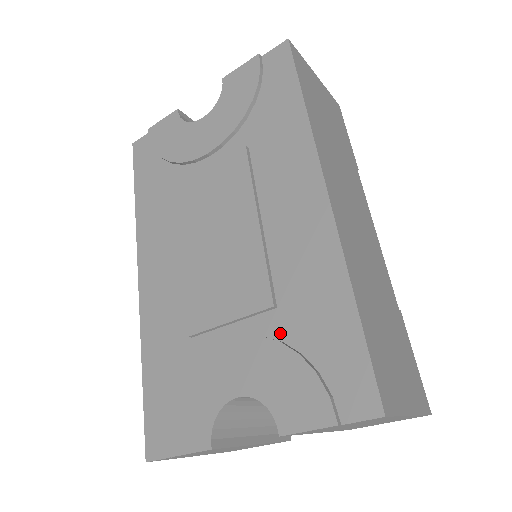
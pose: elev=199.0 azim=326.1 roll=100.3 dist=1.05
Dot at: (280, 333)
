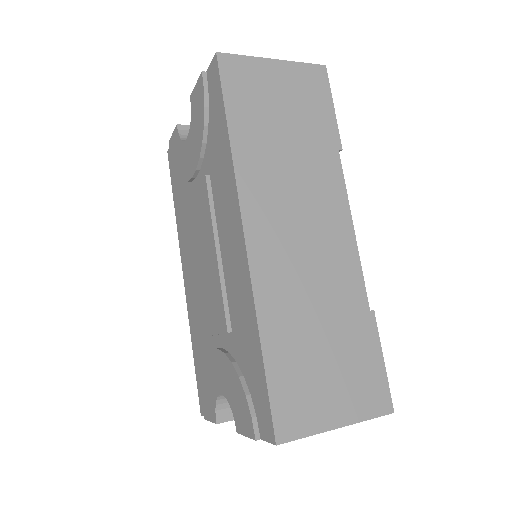
Dot at: (234, 354)
